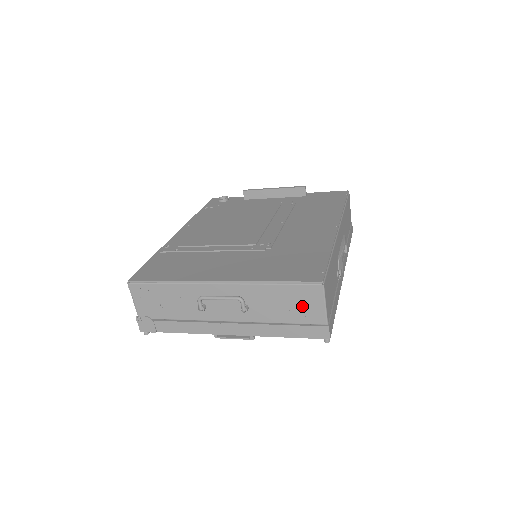
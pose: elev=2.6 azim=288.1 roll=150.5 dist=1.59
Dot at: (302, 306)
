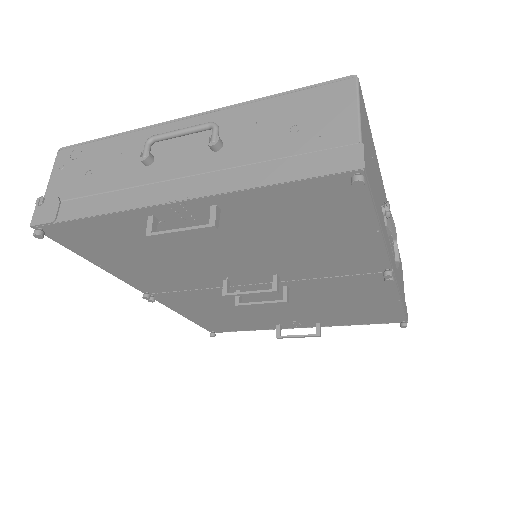
Dot at: (316, 120)
